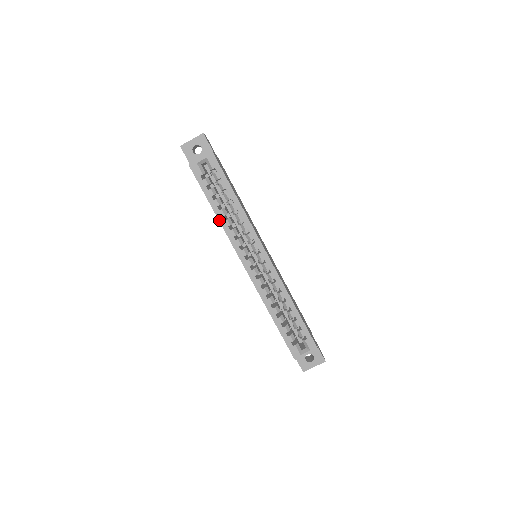
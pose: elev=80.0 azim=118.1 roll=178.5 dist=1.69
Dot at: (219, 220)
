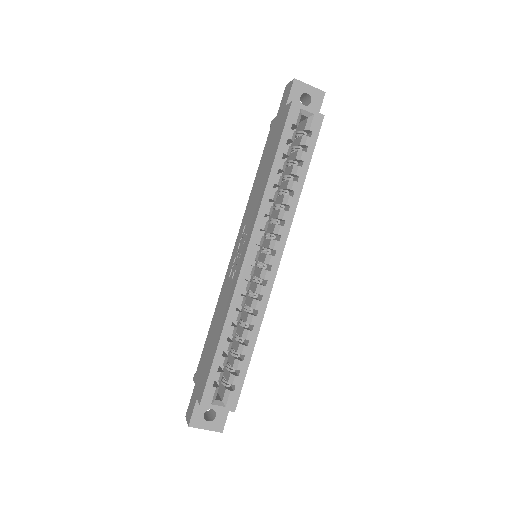
Dot at: (268, 183)
